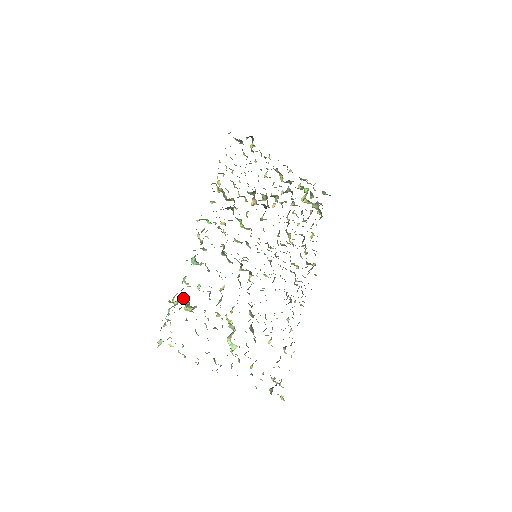
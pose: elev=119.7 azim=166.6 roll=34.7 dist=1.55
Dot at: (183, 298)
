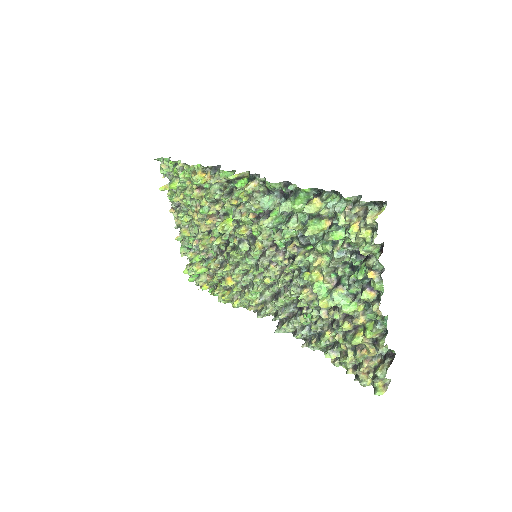
Dot at: occluded
